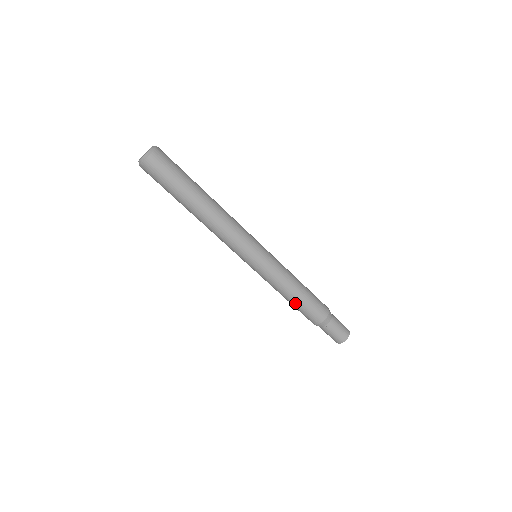
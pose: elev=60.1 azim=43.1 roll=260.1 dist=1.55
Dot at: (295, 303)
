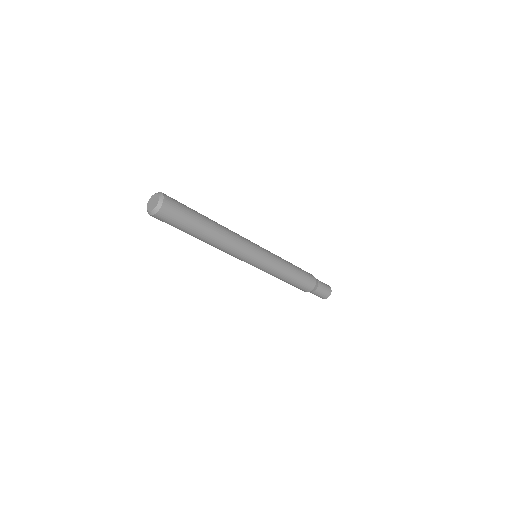
Dot at: (289, 283)
